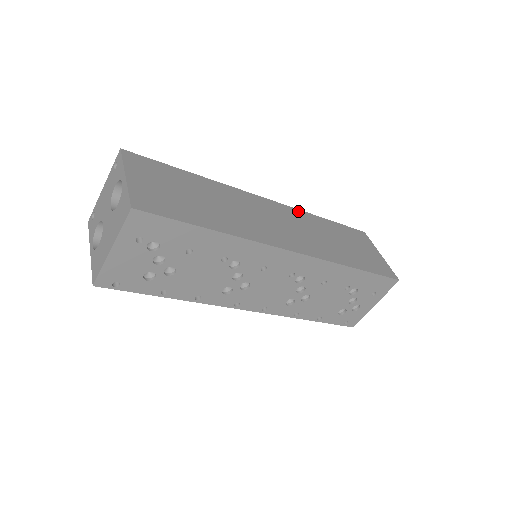
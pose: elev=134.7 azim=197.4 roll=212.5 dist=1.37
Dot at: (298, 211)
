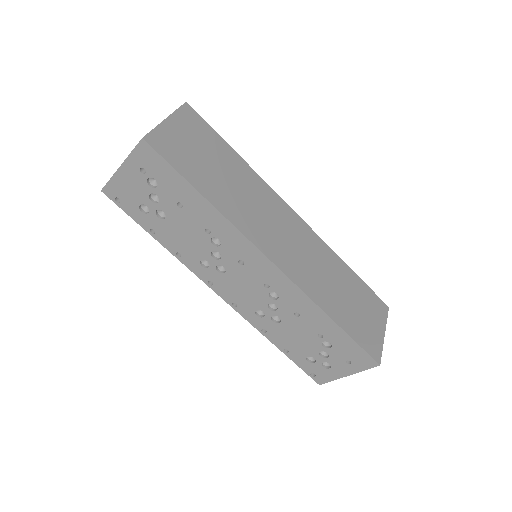
Dot at: (323, 243)
